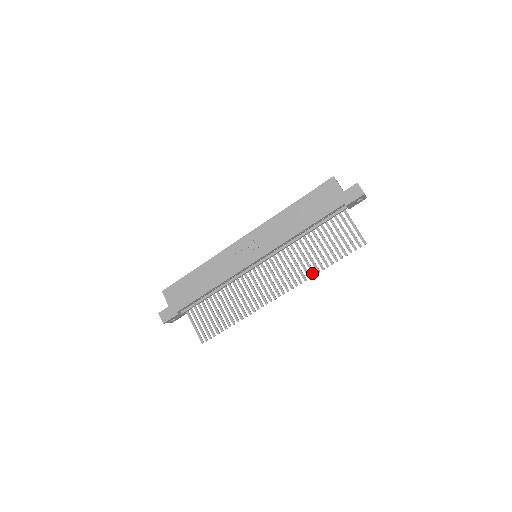
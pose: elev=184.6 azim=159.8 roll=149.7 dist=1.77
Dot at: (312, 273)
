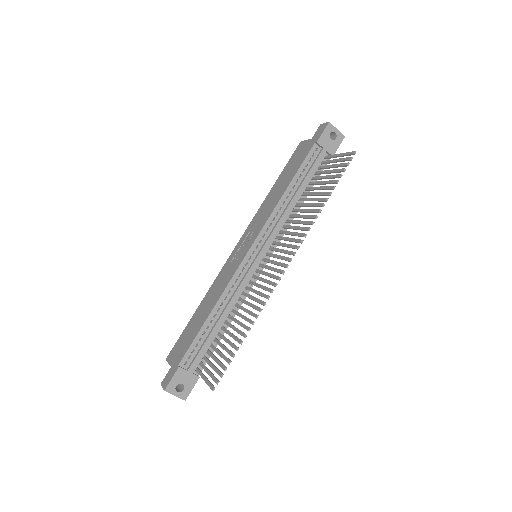
Dot at: (313, 218)
